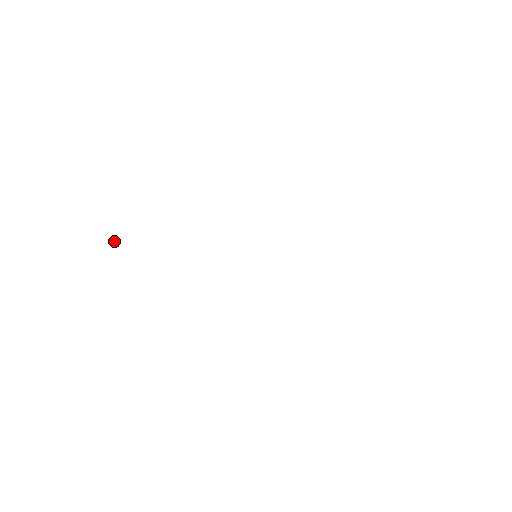
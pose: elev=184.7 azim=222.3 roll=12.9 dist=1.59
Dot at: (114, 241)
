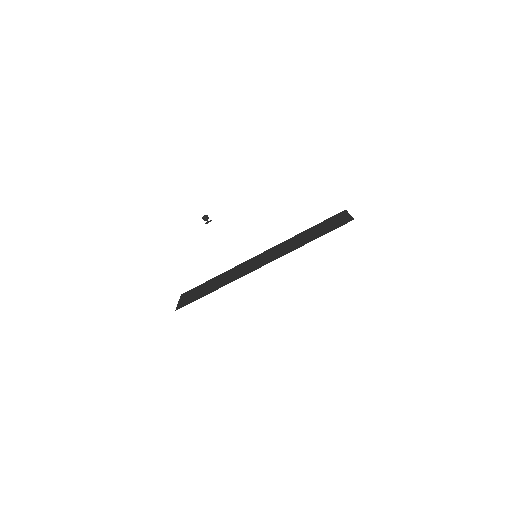
Dot at: (204, 220)
